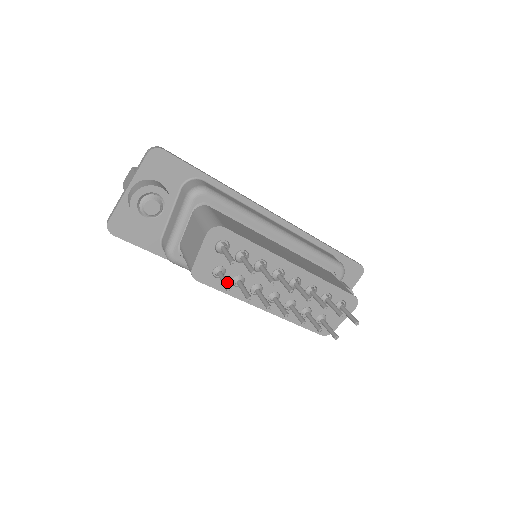
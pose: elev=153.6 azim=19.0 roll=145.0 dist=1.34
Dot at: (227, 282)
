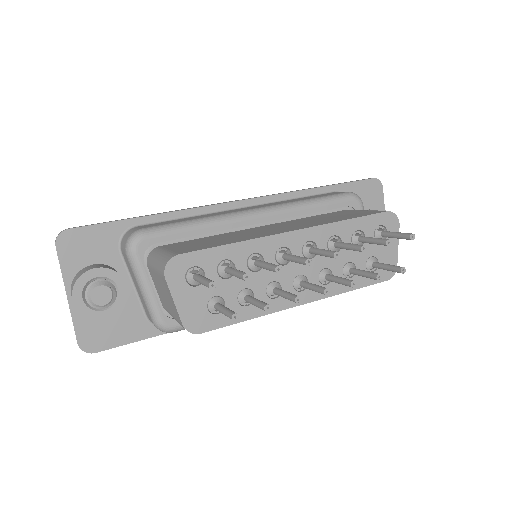
Dot at: (227, 310)
